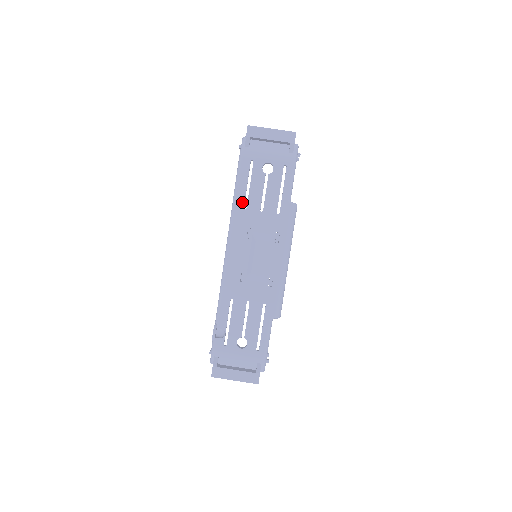
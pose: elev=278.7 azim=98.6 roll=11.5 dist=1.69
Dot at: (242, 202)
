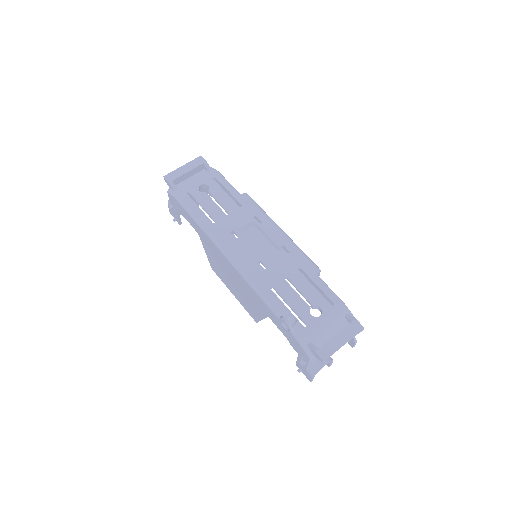
Dot at: (208, 221)
